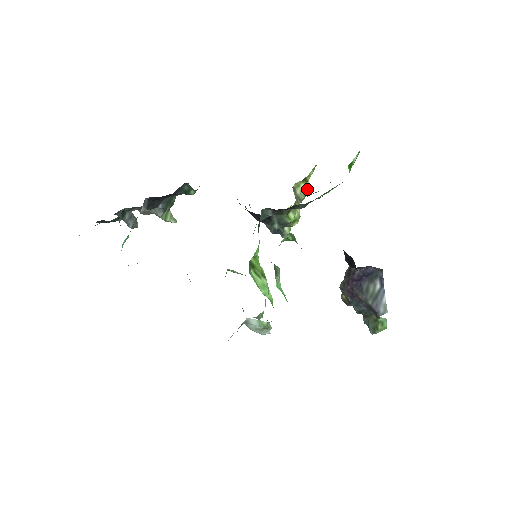
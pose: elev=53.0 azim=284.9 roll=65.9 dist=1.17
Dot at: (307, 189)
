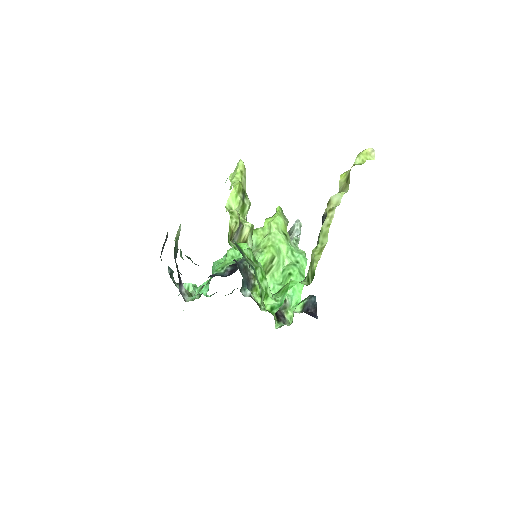
Dot at: (236, 227)
